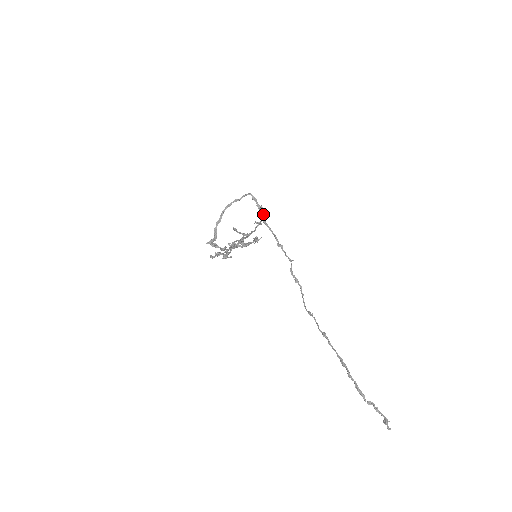
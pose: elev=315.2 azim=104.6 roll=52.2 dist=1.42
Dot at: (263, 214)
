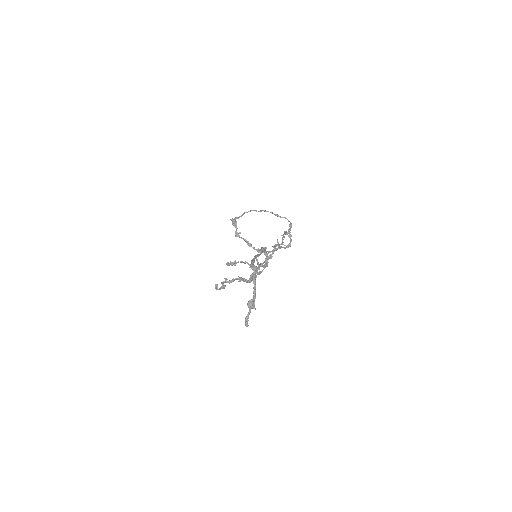
Dot at: (288, 245)
